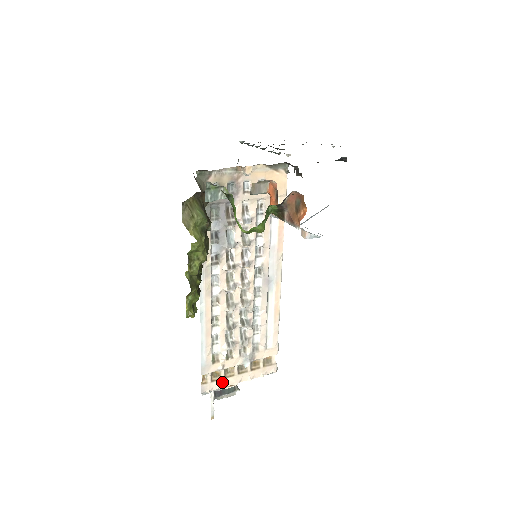
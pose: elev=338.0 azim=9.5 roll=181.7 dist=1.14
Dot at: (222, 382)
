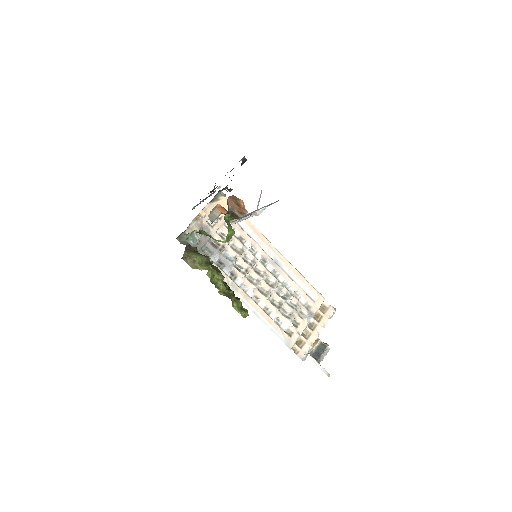
Dot at: (308, 344)
